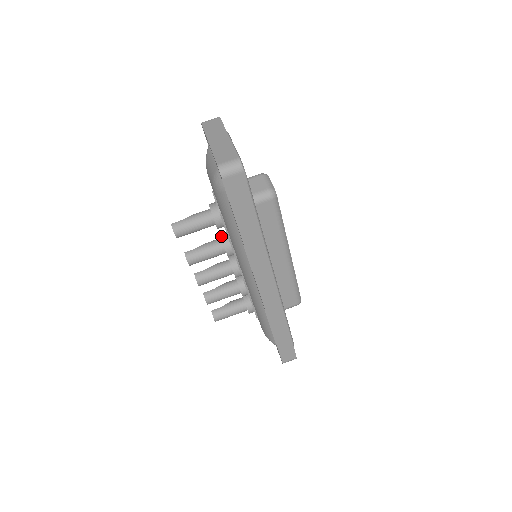
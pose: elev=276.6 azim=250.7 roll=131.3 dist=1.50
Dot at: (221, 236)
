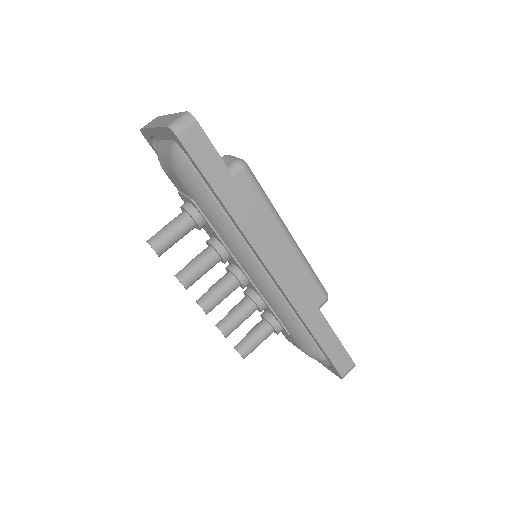
Dot at: (208, 241)
